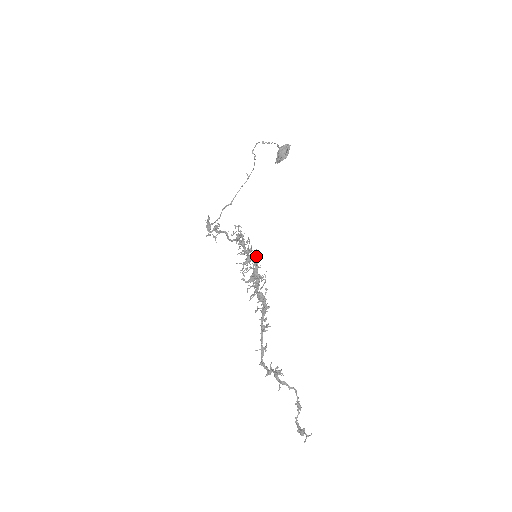
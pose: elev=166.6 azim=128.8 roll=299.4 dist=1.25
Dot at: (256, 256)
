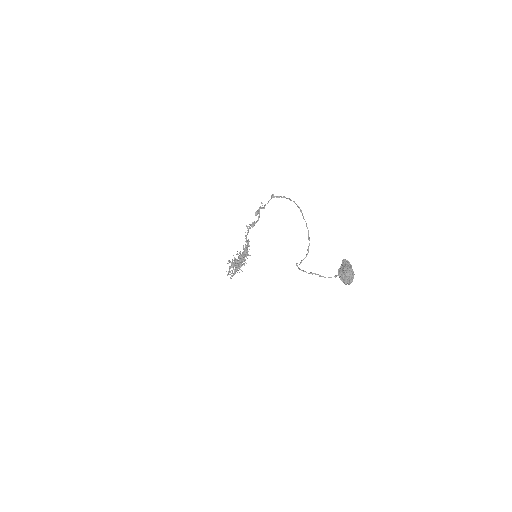
Dot at: (236, 271)
